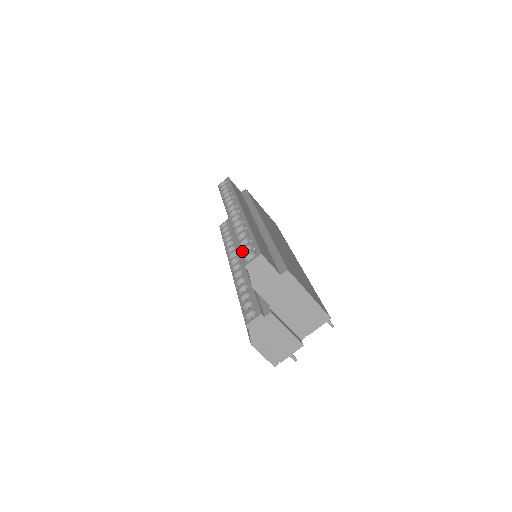
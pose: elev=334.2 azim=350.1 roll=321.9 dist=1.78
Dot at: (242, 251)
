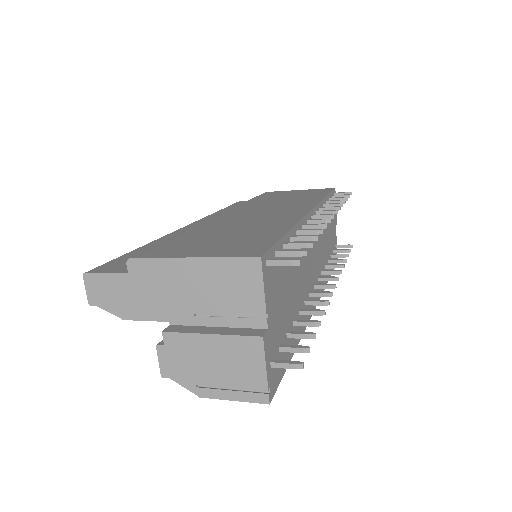
Dot at: occluded
